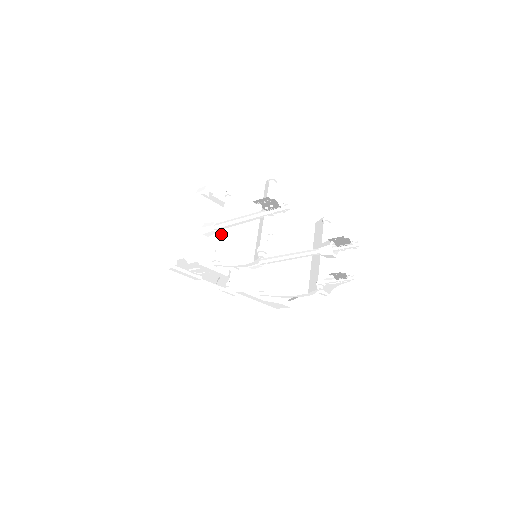
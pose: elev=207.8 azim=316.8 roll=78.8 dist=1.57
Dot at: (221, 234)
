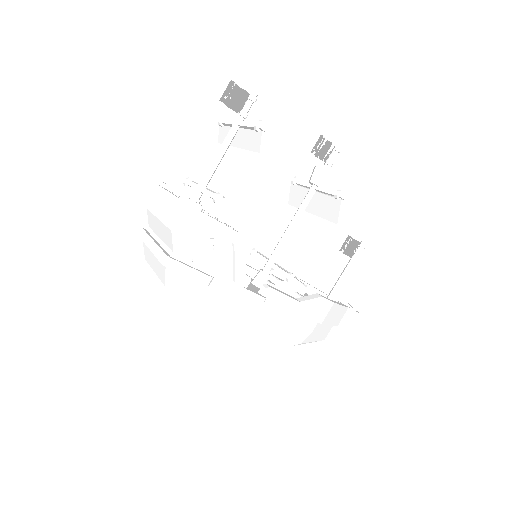
Dot at: (205, 189)
